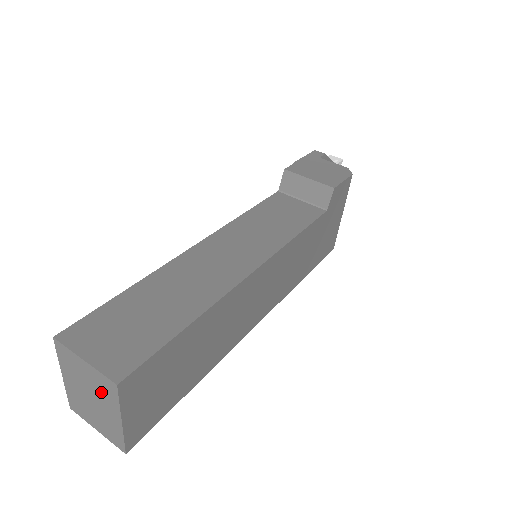
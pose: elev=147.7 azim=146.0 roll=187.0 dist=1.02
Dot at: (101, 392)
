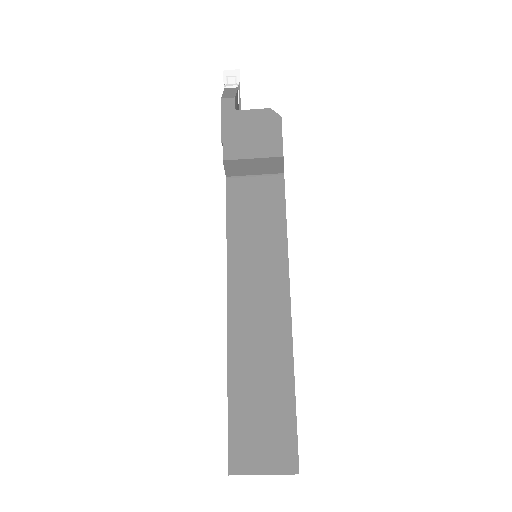
Dot at: occluded
